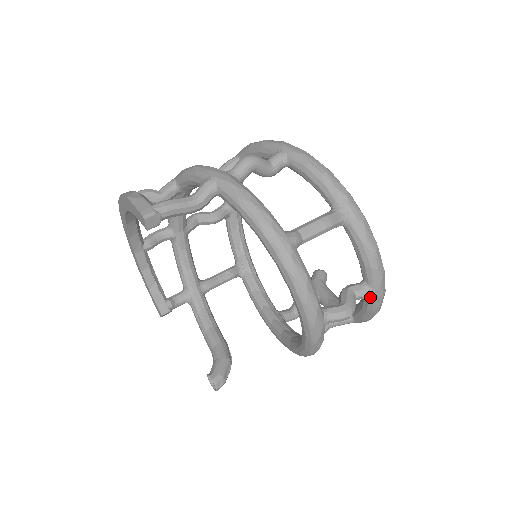
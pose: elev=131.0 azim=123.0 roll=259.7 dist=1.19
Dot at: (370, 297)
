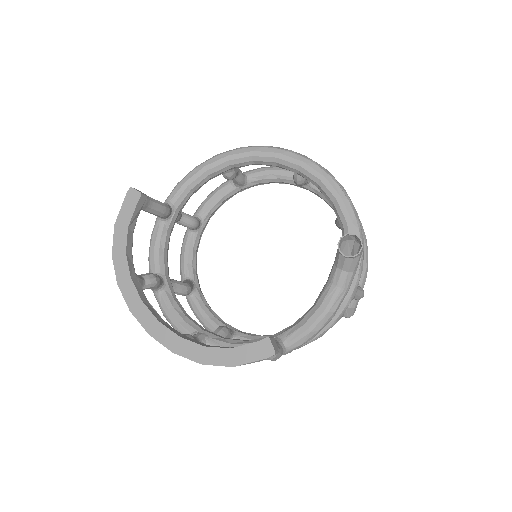
Dot at: occluded
